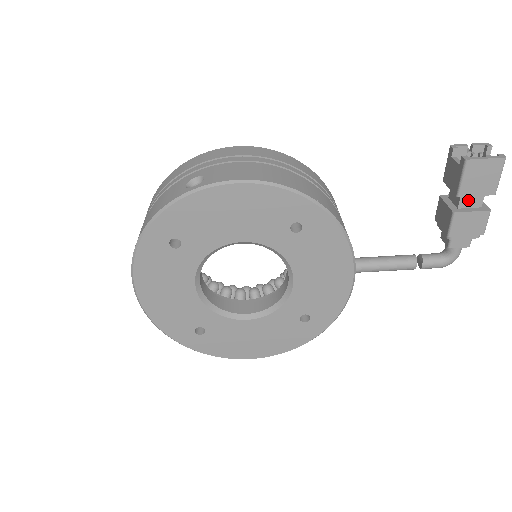
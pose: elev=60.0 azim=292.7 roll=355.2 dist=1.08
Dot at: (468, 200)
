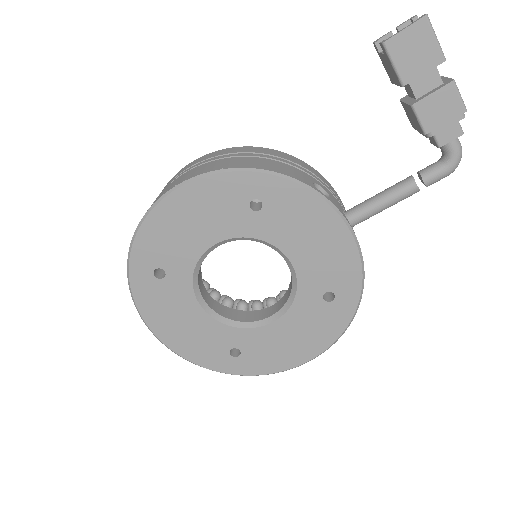
Dot at: (421, 84)
